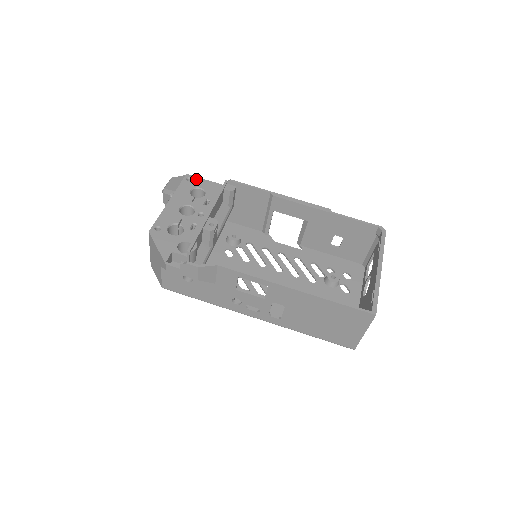
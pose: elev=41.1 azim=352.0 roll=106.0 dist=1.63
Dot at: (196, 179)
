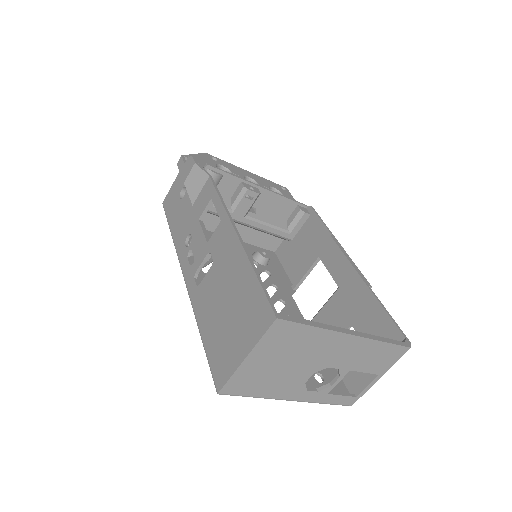
Dot at: (288, 193)
